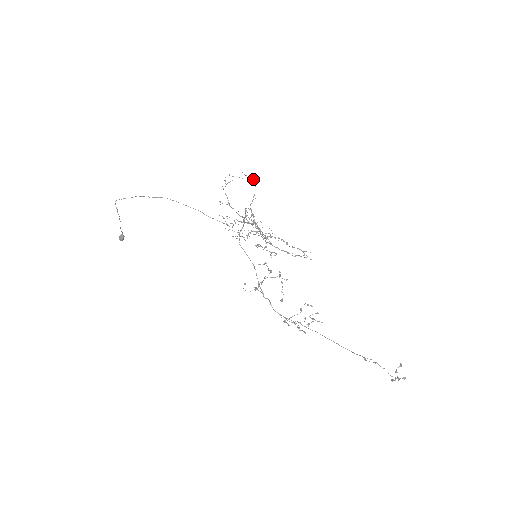
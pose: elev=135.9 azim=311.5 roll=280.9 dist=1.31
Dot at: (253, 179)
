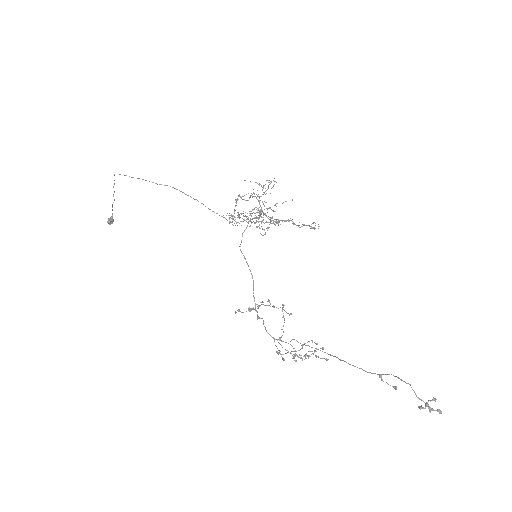
Dot at: (269, 180)
